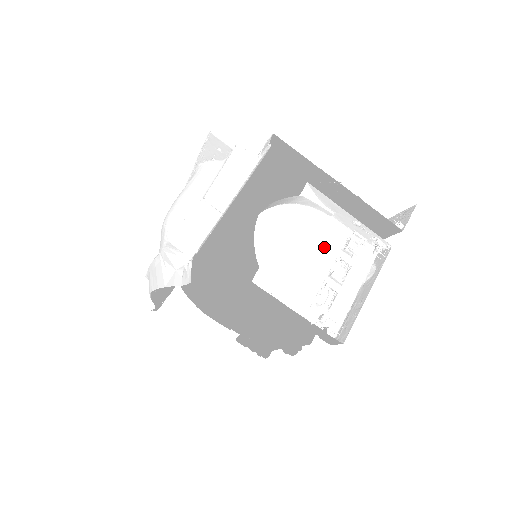
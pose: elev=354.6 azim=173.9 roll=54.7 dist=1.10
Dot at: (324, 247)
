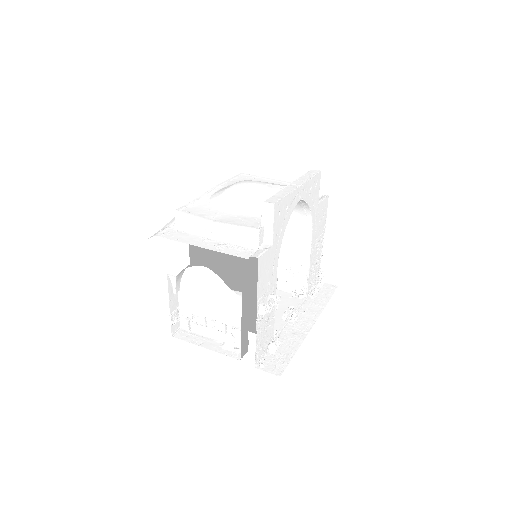
Dot at: (227, 312)
